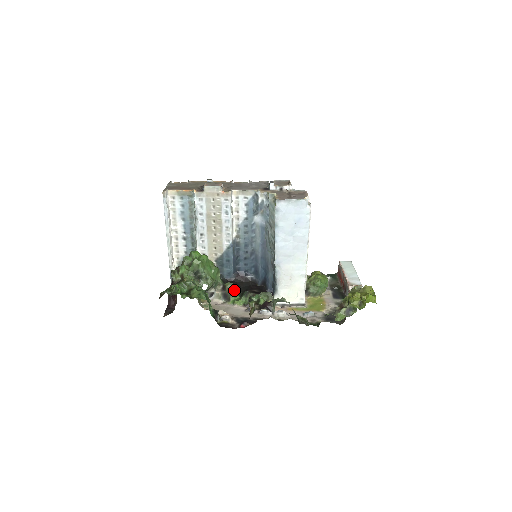
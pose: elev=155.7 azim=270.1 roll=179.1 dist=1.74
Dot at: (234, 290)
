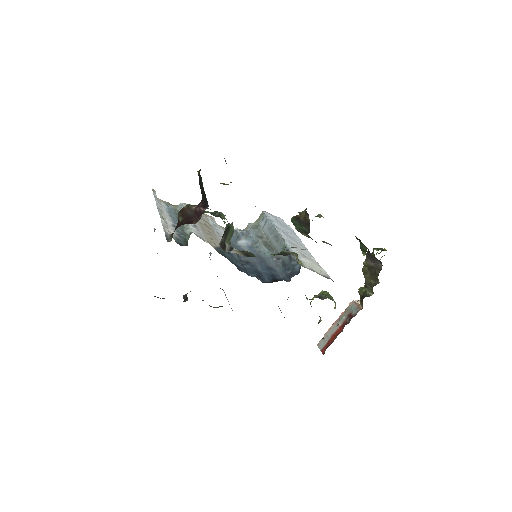
Dot at: occluded
